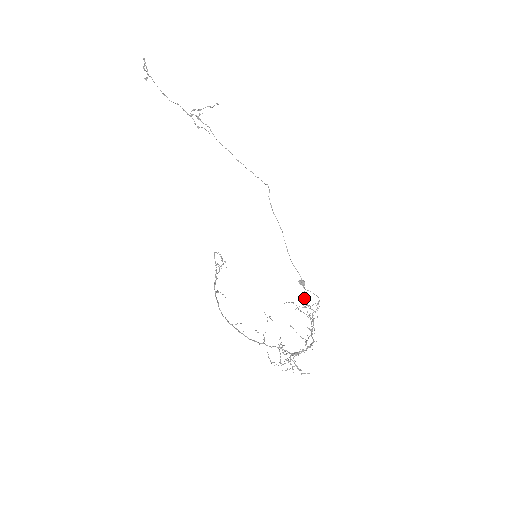
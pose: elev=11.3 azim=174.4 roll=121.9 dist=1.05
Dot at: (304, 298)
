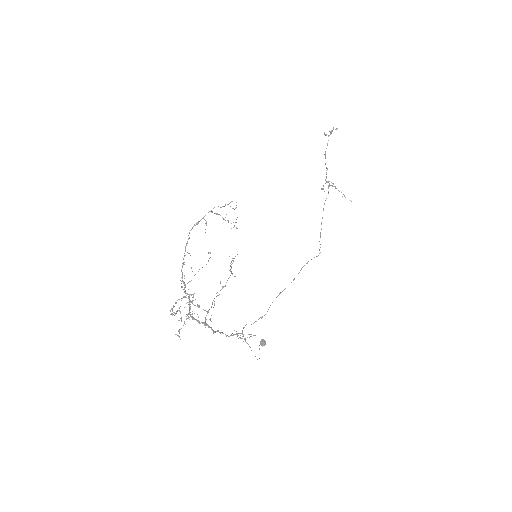
Dot at: occluded
